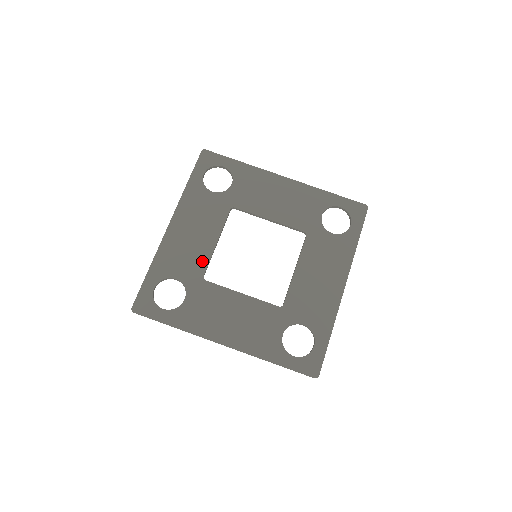
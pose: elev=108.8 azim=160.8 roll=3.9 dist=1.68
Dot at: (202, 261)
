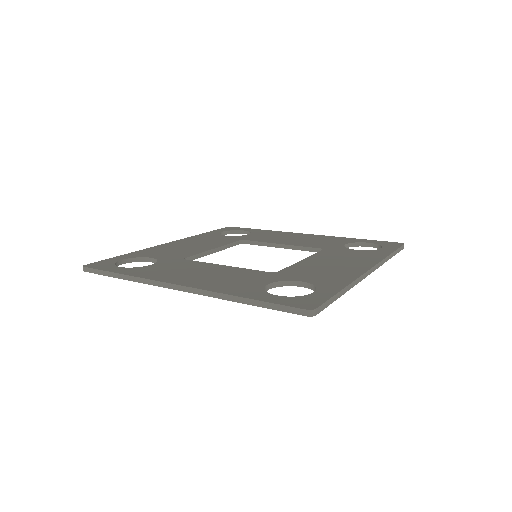
Dot at: (190, 253)
